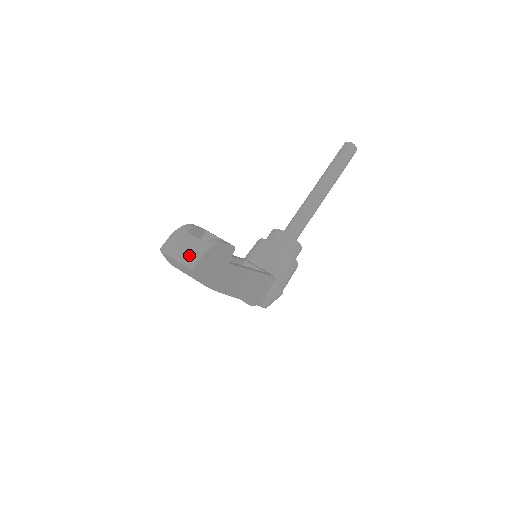
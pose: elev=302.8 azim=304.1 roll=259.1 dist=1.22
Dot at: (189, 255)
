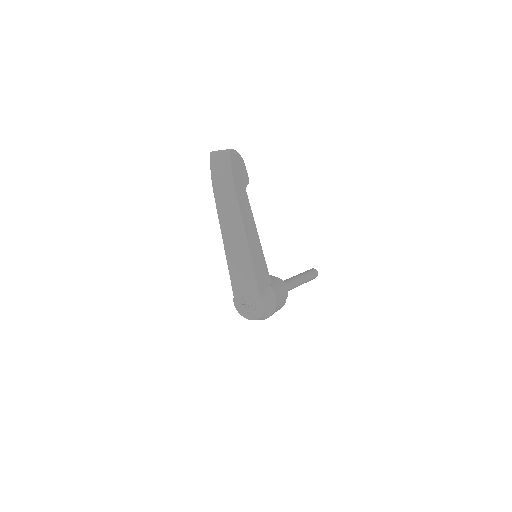
Dot at: (228, 149)
